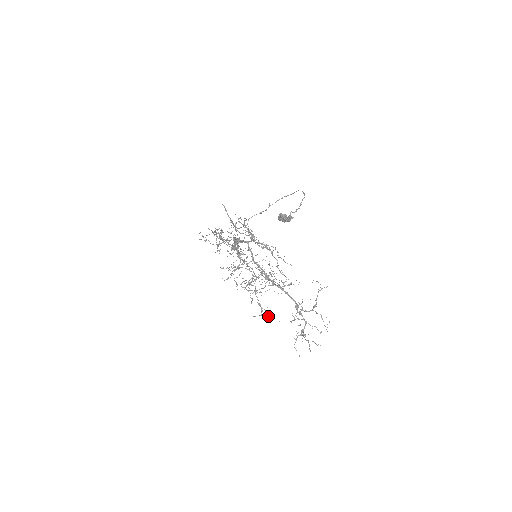
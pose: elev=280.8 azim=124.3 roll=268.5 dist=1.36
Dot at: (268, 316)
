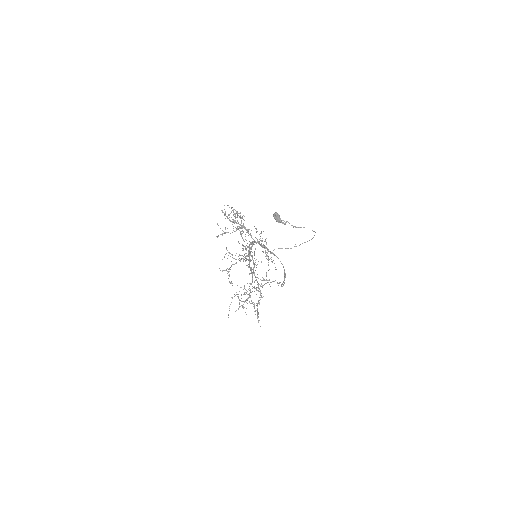
Dot at: (229, 281)
